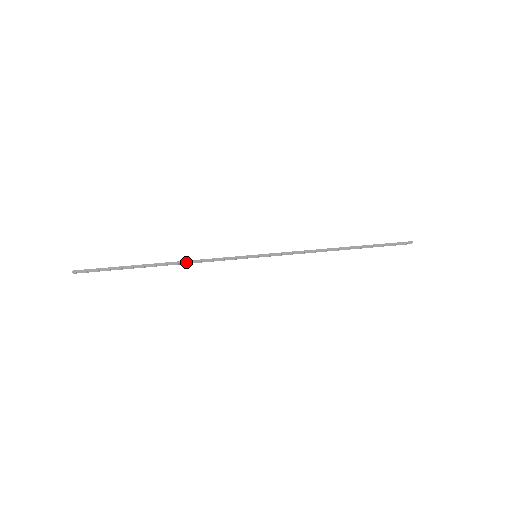
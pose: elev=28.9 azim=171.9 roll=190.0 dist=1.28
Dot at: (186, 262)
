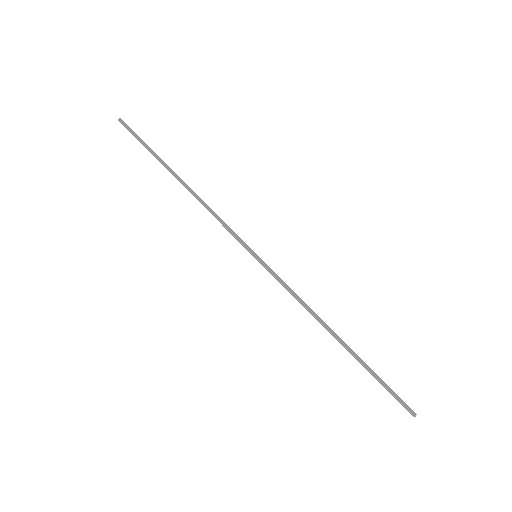
Dot at: occluded
